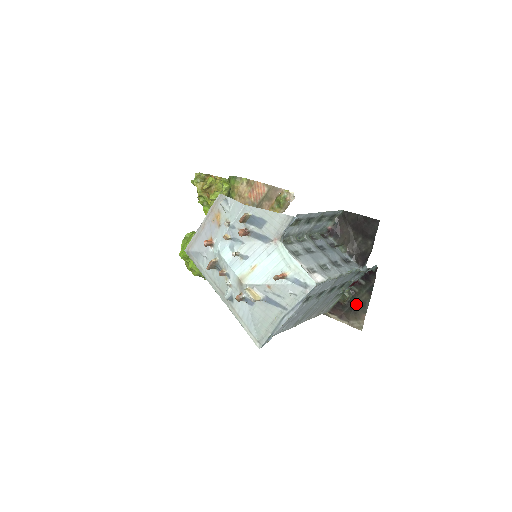
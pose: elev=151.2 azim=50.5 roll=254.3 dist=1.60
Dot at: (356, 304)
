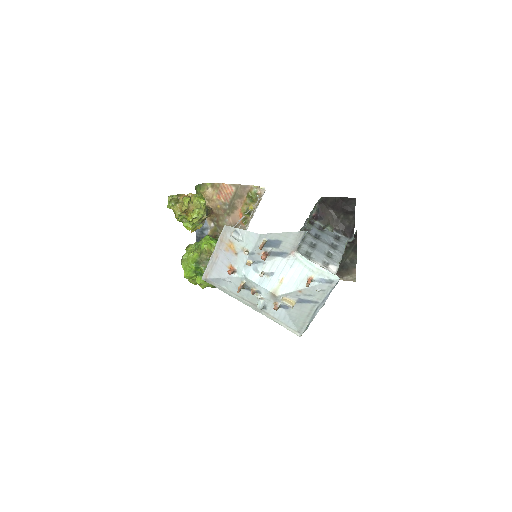
Dot at: (346, 263)
